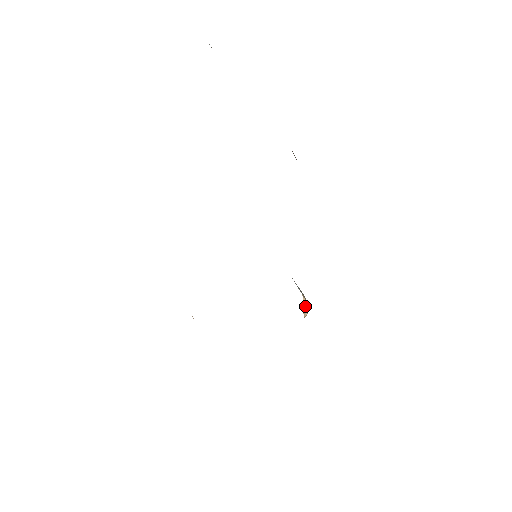
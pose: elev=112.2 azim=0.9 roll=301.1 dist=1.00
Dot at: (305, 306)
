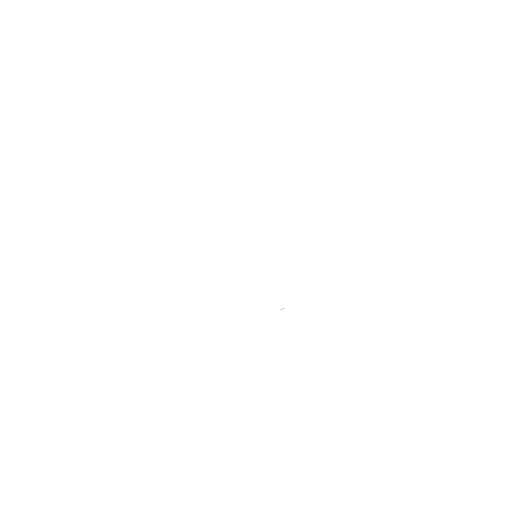
Dot at: occluded
